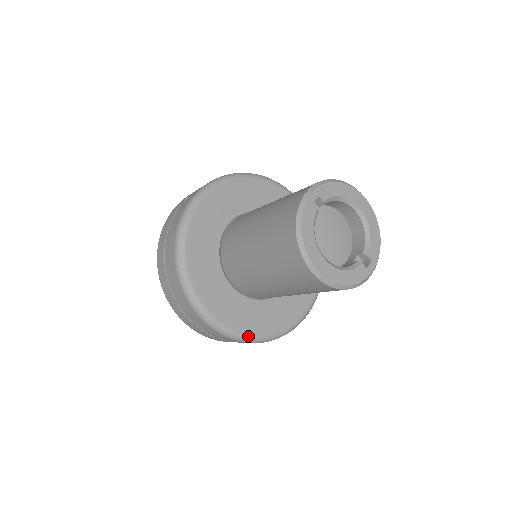
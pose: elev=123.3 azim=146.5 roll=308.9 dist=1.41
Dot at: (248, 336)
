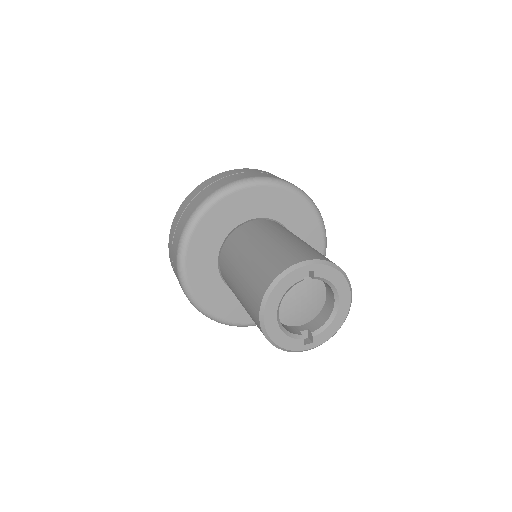
Dot at: (199, 304)
